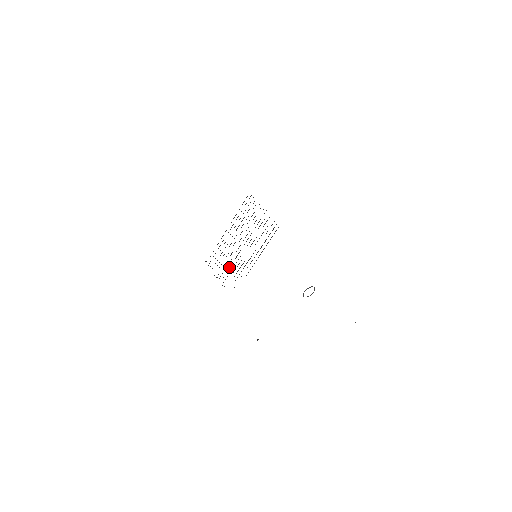
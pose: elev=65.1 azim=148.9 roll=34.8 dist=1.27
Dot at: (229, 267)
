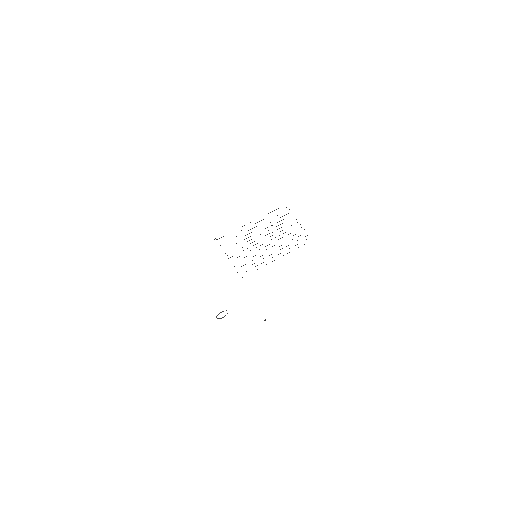
Dot at: occluded
